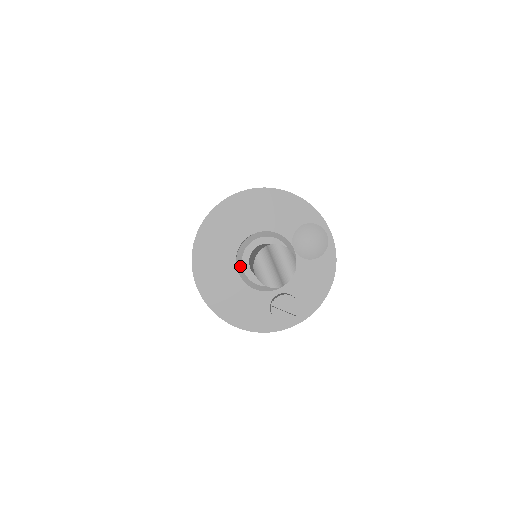
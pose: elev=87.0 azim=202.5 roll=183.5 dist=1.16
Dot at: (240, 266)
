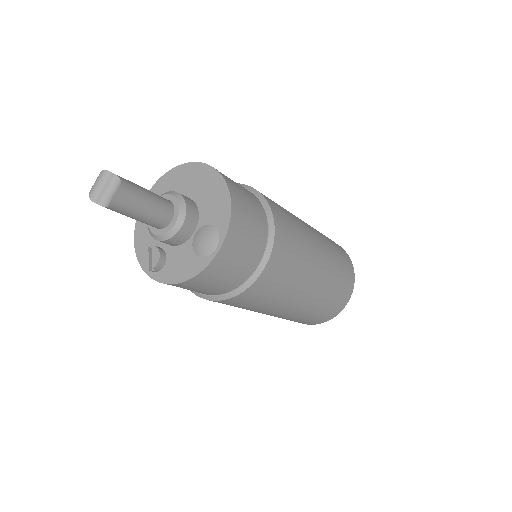
Dot at: occluded
